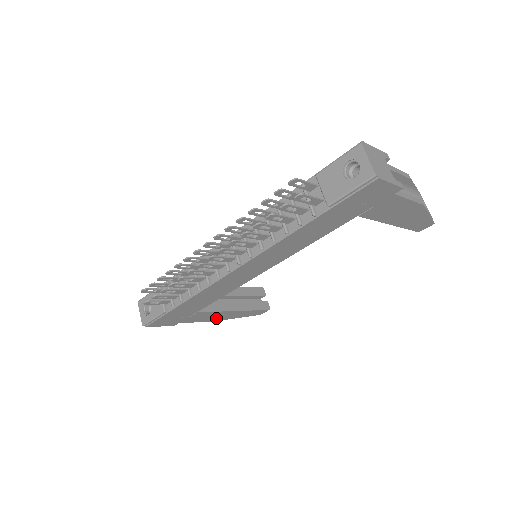
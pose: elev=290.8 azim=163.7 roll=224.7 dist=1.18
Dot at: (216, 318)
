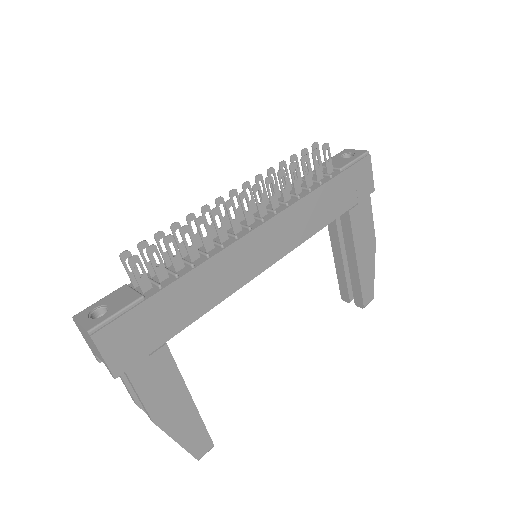
Dot at: (162, 408)
